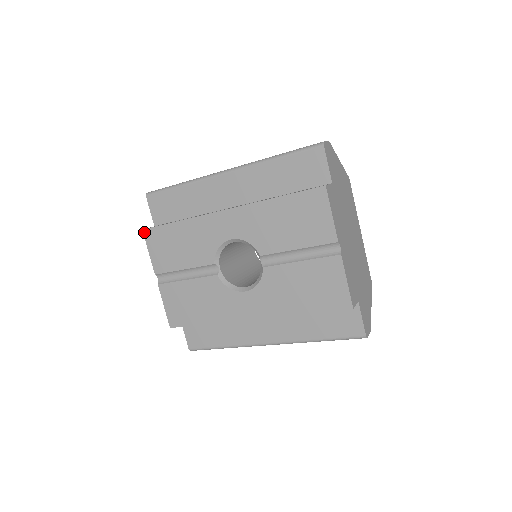
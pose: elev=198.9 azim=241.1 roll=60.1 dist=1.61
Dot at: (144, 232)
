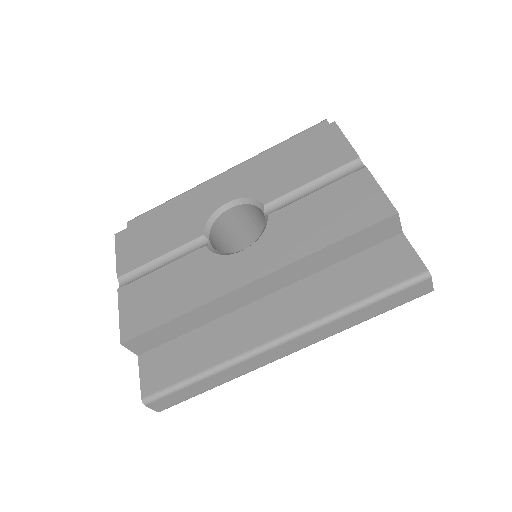
Dot at: (116, 236)
